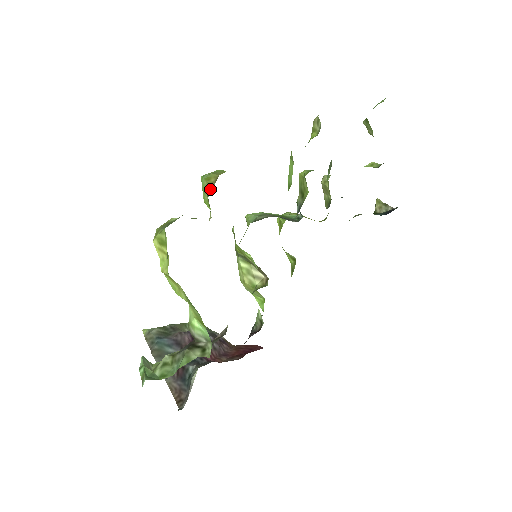
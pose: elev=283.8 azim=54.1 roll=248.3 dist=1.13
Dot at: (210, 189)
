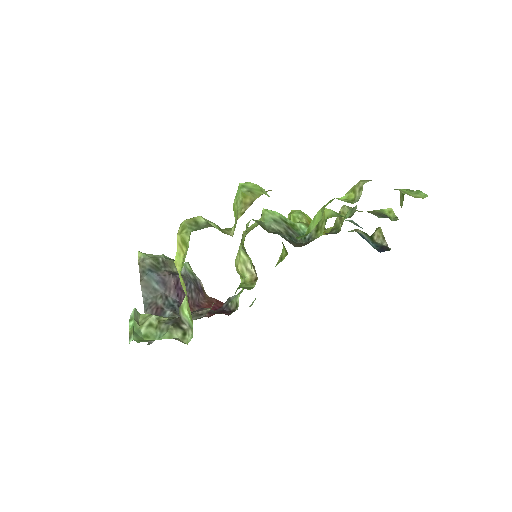
Dot at: (242, 211)
